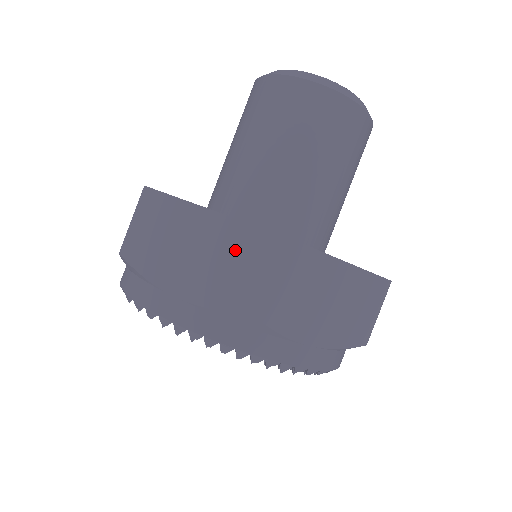
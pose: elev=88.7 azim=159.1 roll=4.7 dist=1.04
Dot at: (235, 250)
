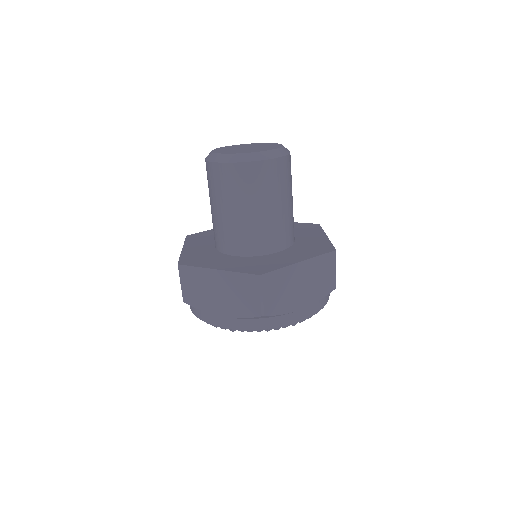
Dot at: (241, 288)
